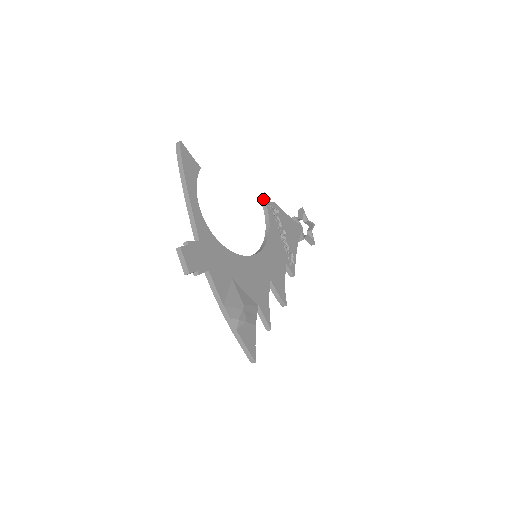
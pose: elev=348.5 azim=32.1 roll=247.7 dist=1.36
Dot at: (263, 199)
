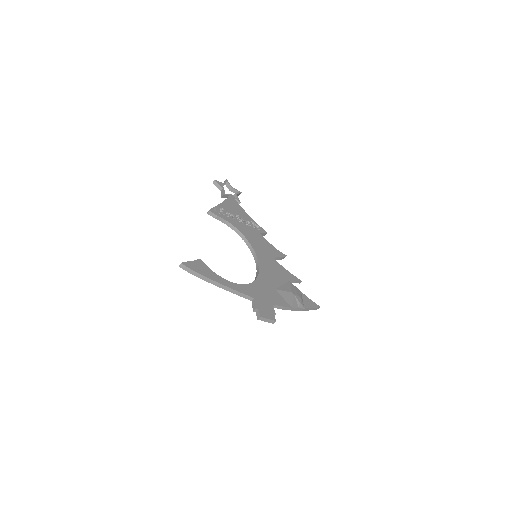
Dot at: (213, 215)
